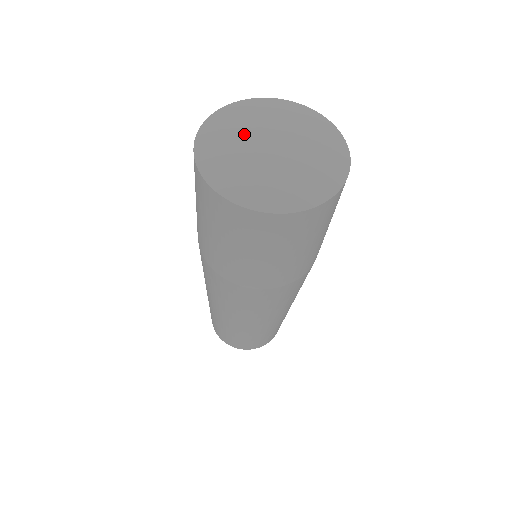
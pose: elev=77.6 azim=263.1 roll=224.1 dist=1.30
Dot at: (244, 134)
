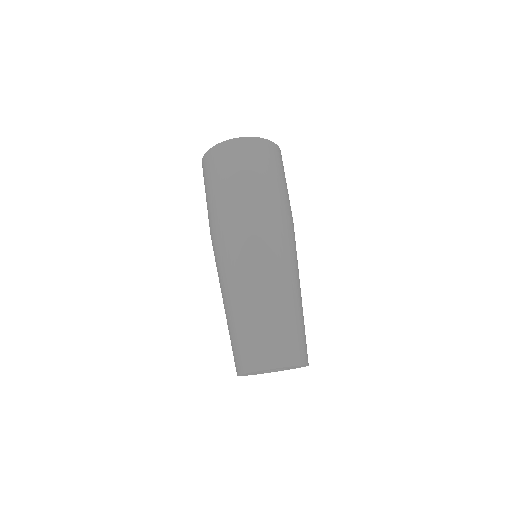
Dot at: occluded
